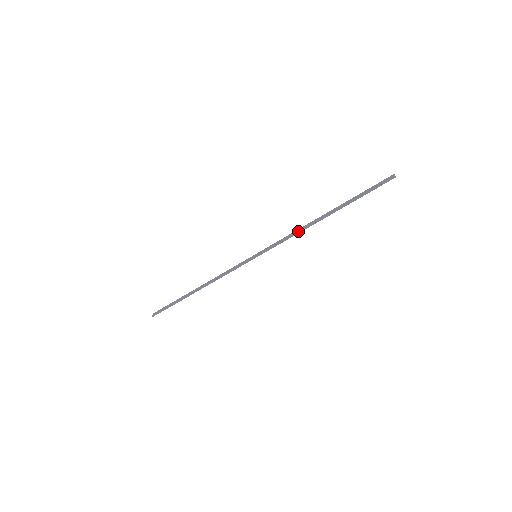
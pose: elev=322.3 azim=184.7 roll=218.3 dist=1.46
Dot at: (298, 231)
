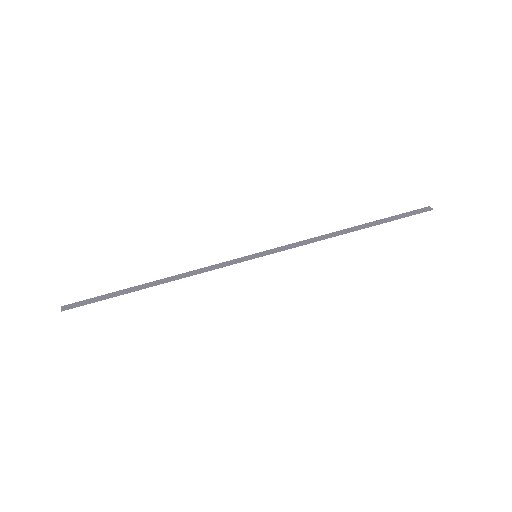
Dot at: (319, 239)
